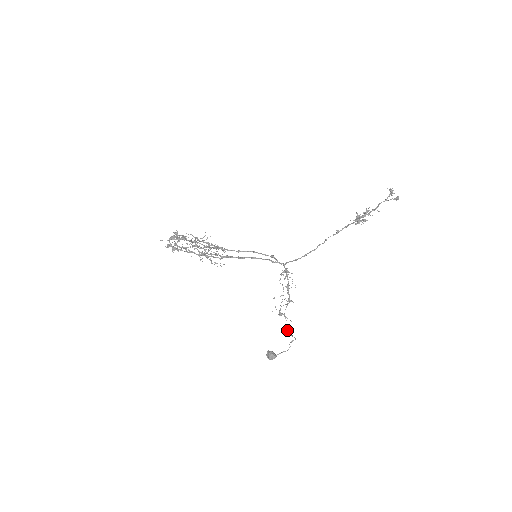
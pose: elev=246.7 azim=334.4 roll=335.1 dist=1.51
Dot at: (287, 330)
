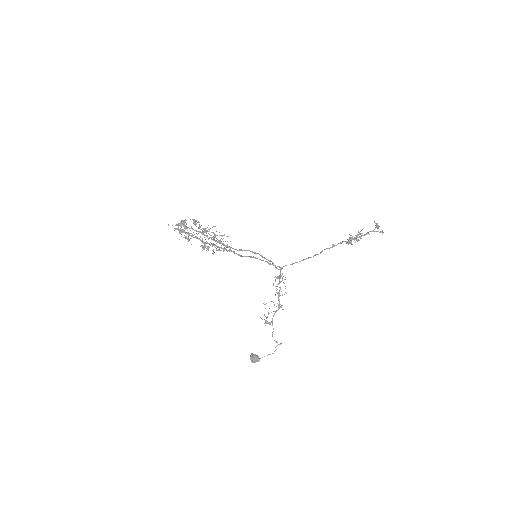
Dot at: occluded
